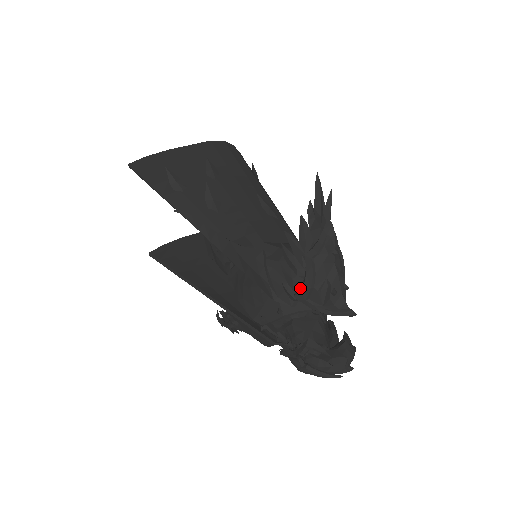
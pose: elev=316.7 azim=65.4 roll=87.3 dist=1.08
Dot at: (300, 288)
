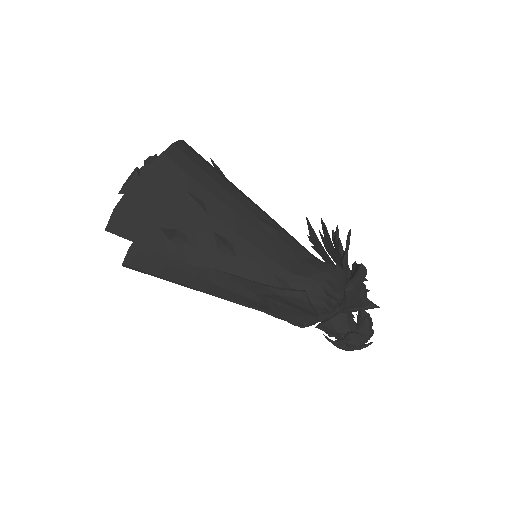
Dot at: (340, 308)
